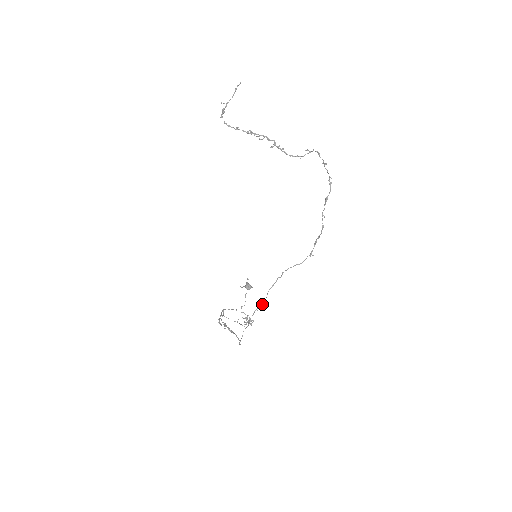
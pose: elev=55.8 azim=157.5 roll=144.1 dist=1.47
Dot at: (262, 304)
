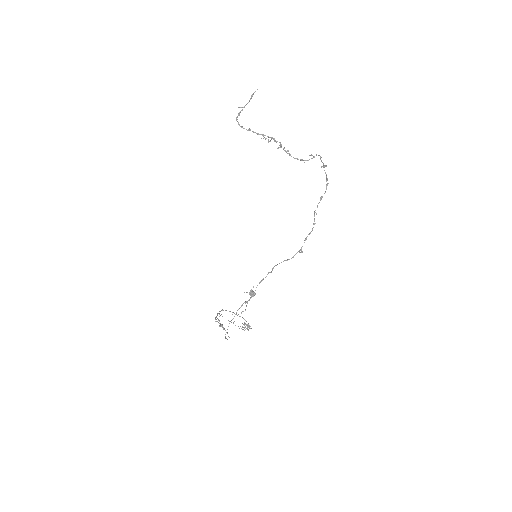
Dot at: (251, 297)
